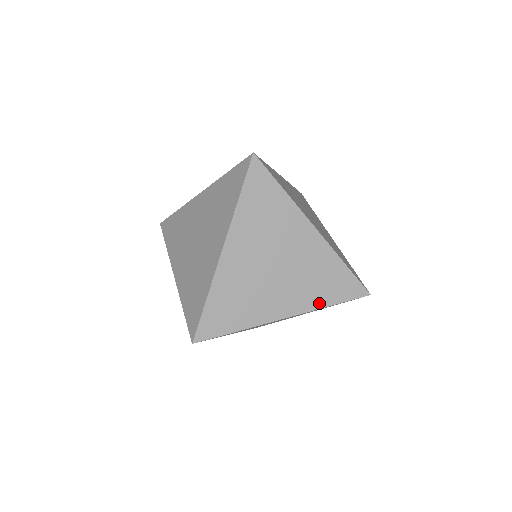
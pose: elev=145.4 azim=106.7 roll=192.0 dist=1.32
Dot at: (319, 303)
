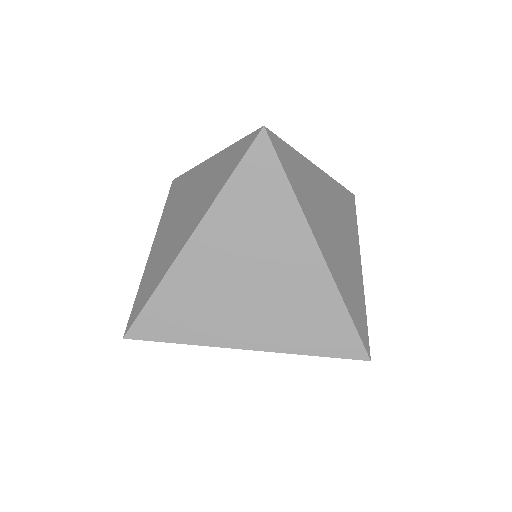
Dot at: (296, 347)
